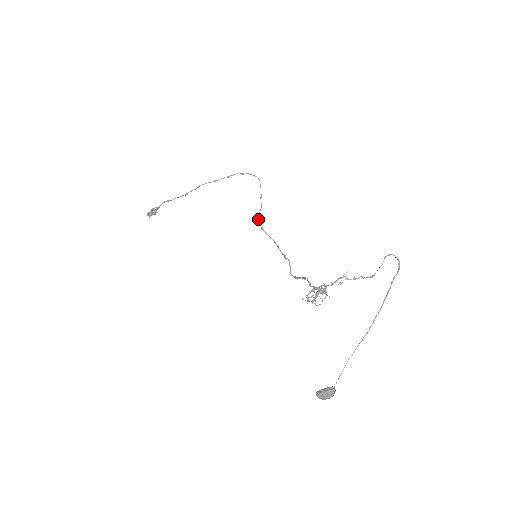
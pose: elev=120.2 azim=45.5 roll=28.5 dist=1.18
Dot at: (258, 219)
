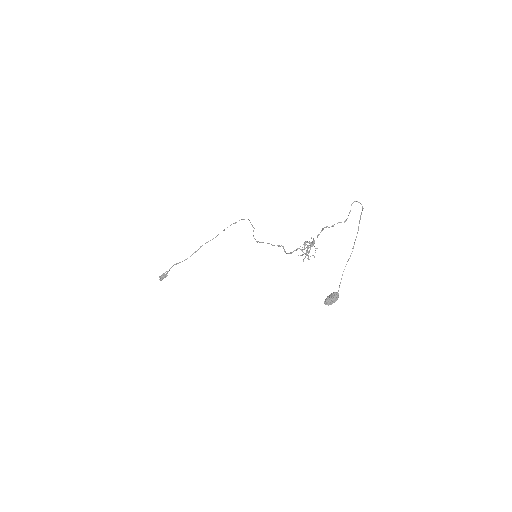
Dot at: (253, 236)
